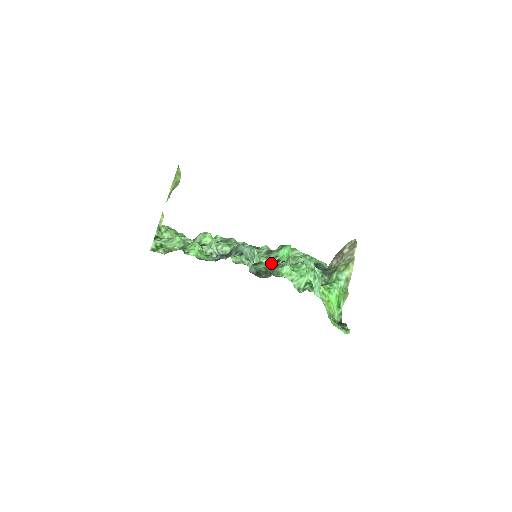
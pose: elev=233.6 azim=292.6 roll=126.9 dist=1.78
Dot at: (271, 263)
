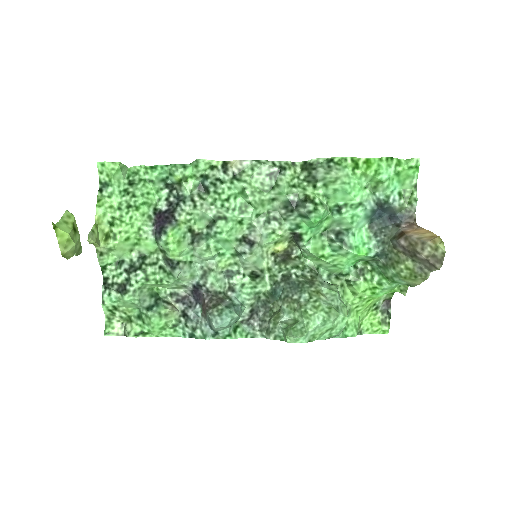
Dot at: (289, 233)
